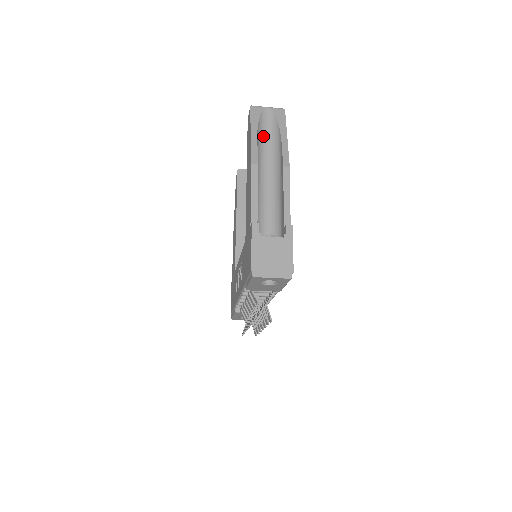
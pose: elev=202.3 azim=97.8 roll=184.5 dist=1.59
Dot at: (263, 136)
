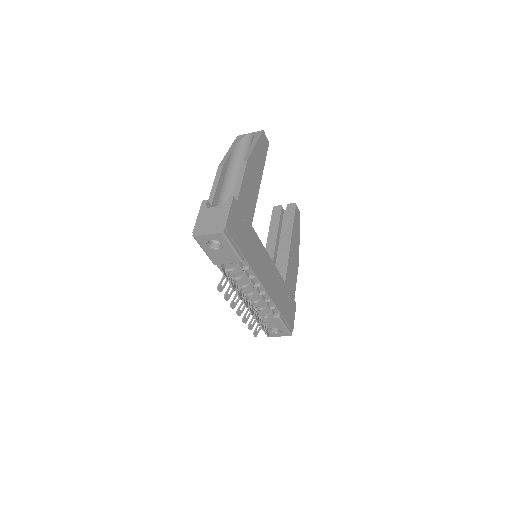
Dot at: (242, 152)
